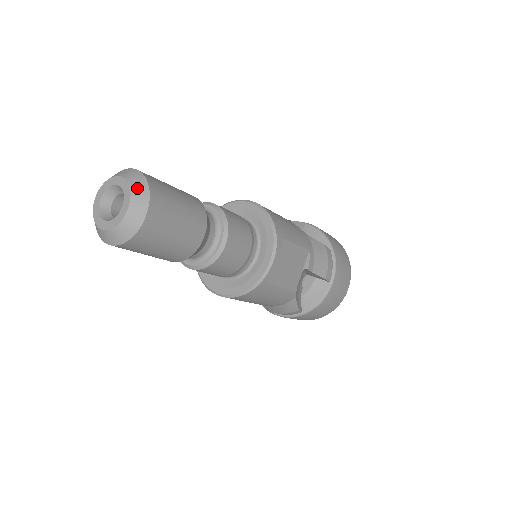
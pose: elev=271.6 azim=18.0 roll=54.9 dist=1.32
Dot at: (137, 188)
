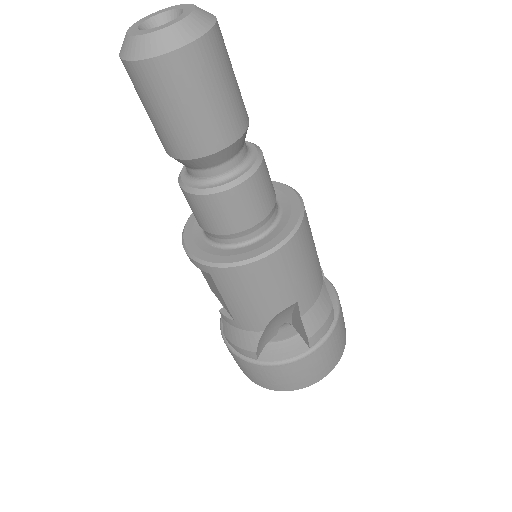
Dot at: occluded
